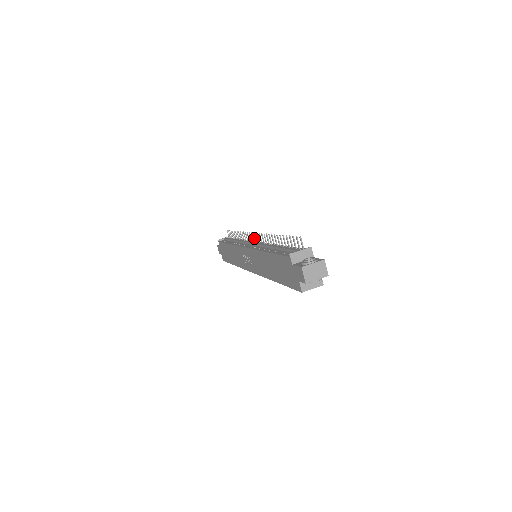
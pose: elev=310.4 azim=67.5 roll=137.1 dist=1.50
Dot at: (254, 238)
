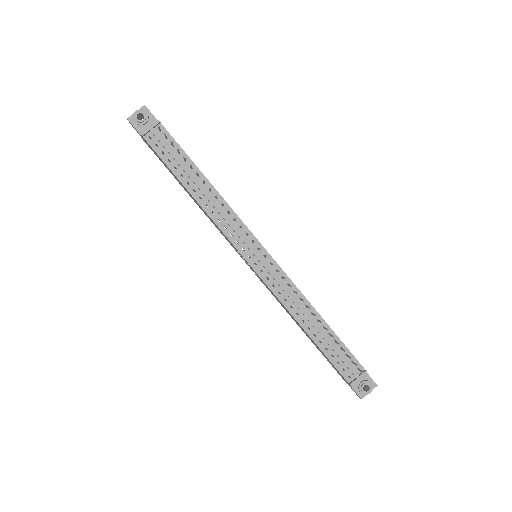
Dot at: (259, 250)
